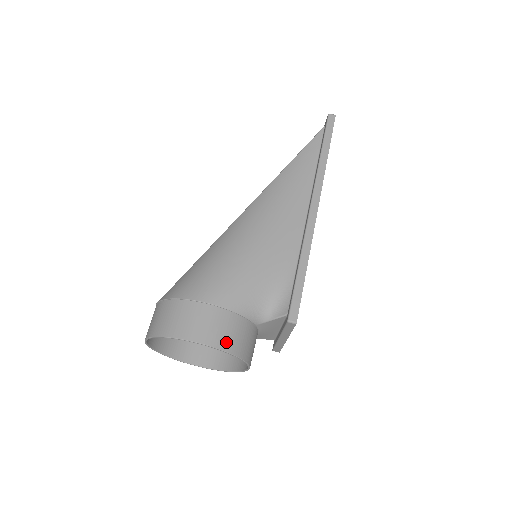
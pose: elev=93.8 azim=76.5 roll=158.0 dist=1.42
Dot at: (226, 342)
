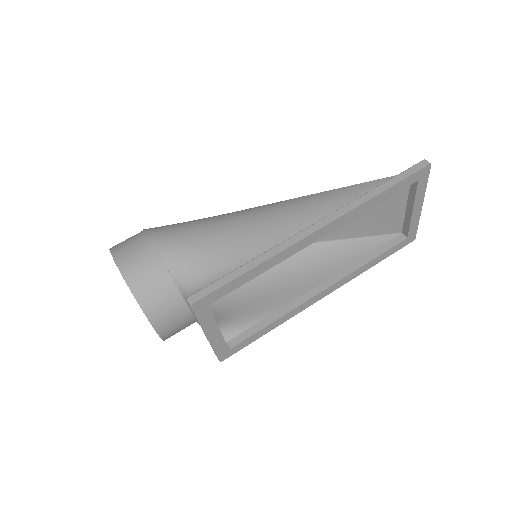
Dot at: (137, 283)
